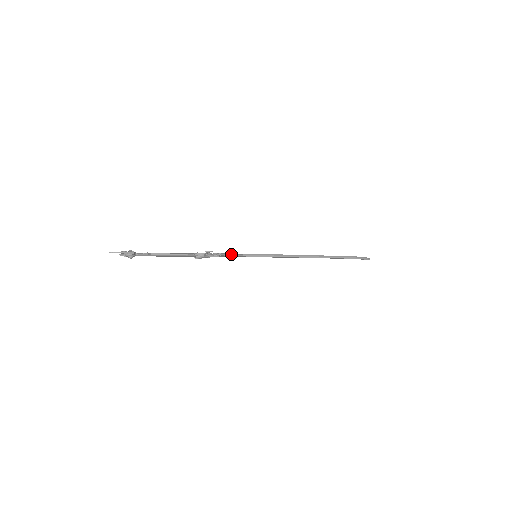
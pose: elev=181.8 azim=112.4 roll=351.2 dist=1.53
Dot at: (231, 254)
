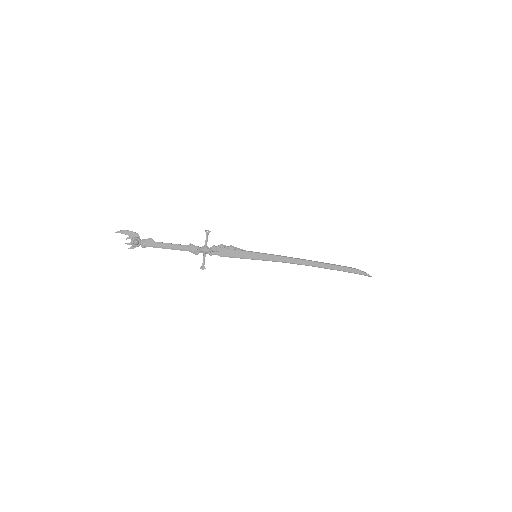
Dot at: (230, 245)
